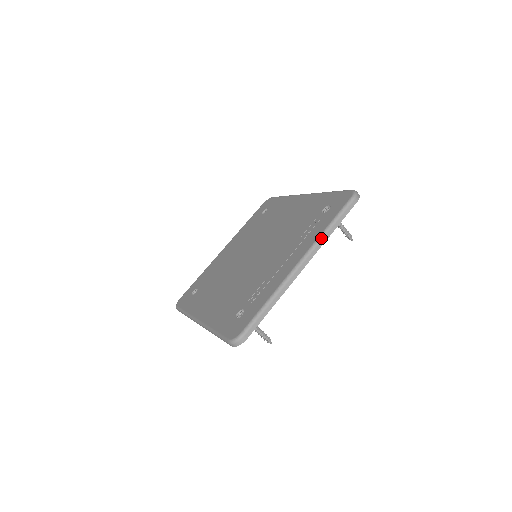
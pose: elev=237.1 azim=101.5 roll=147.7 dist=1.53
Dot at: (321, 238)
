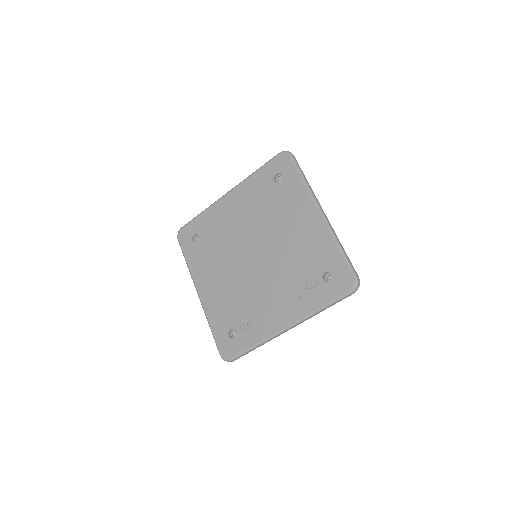
Dot at: (310, 316)
